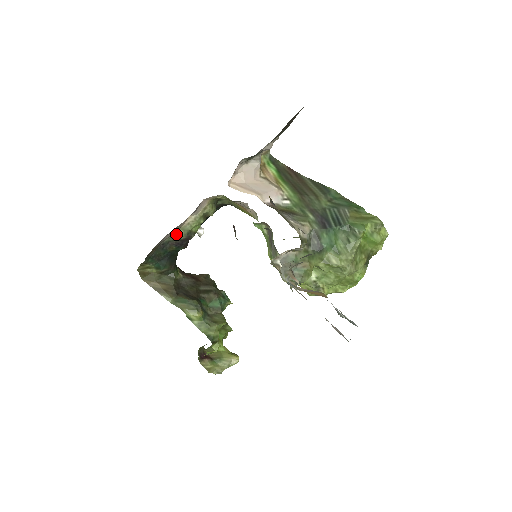
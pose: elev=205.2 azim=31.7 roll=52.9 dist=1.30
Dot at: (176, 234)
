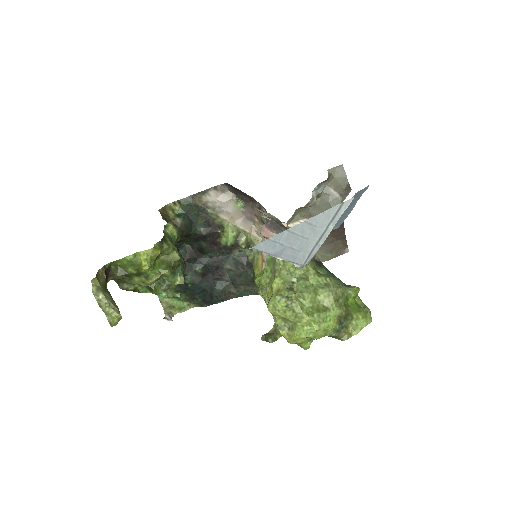
Dot at: (216, 216)
